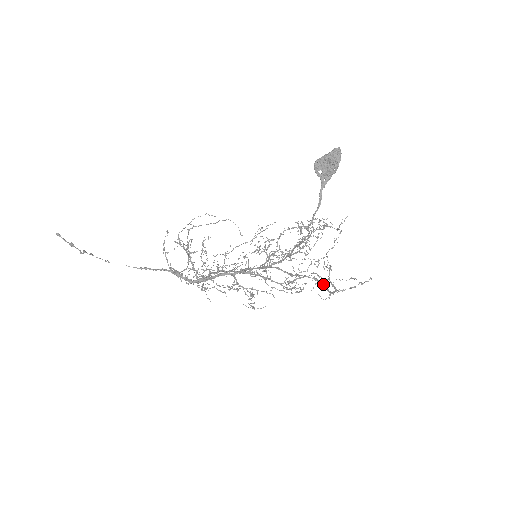
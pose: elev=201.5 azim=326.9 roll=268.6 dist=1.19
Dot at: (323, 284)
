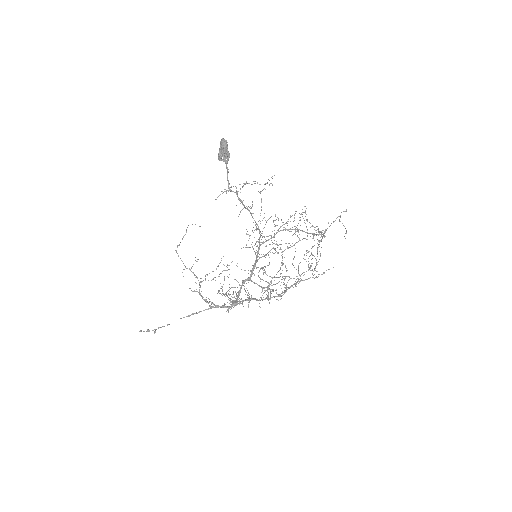
Dot at: occluded
